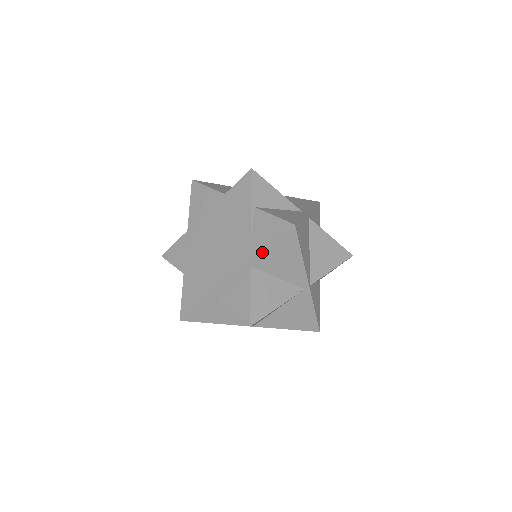
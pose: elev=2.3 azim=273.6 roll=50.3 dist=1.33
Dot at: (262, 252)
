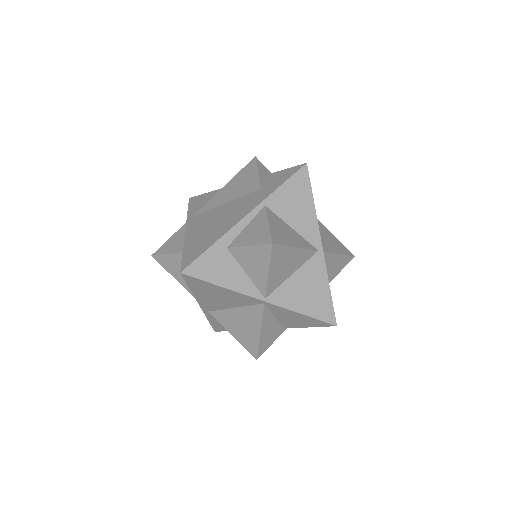
Dot at: (276, 189)
